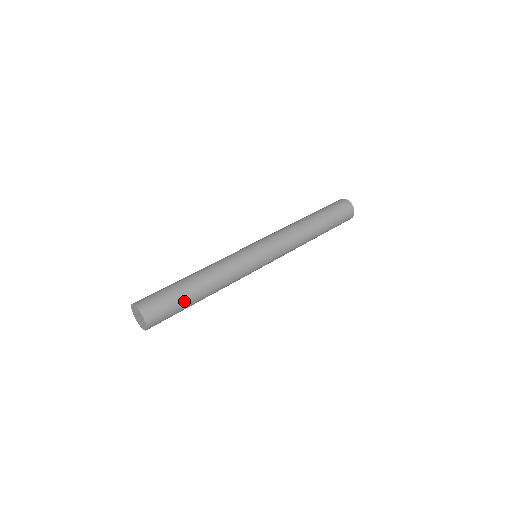
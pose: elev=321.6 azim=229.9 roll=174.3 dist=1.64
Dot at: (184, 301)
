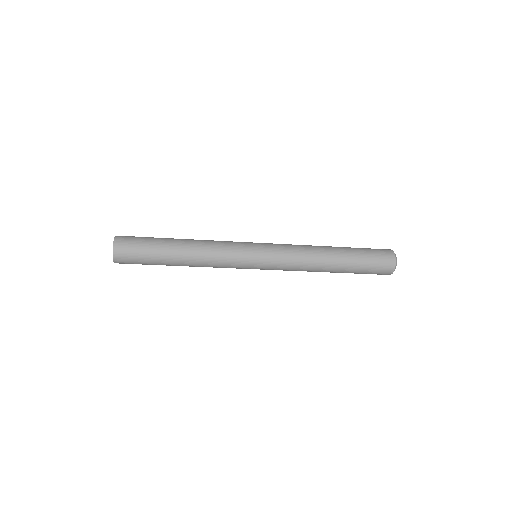
Dot at: (158, 238)
